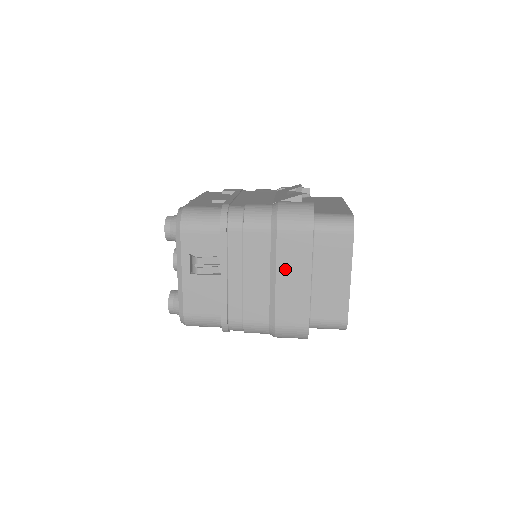
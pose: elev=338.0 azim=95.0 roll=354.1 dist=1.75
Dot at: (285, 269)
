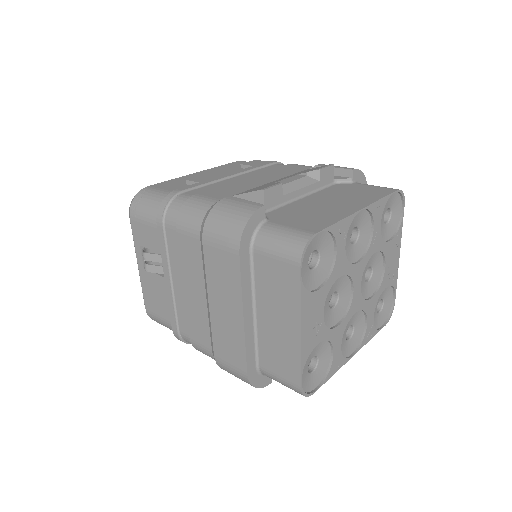
Dot at: (216, 293)
